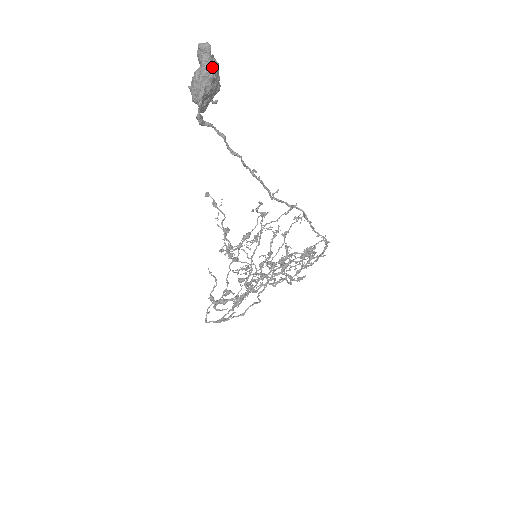
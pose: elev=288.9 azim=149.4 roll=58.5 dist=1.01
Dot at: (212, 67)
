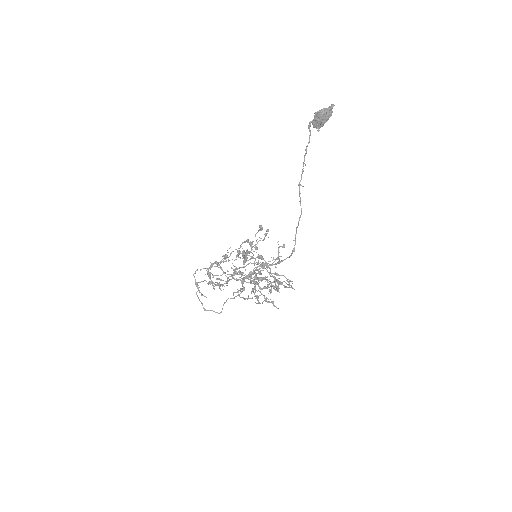
Dot at: (329, 111)
